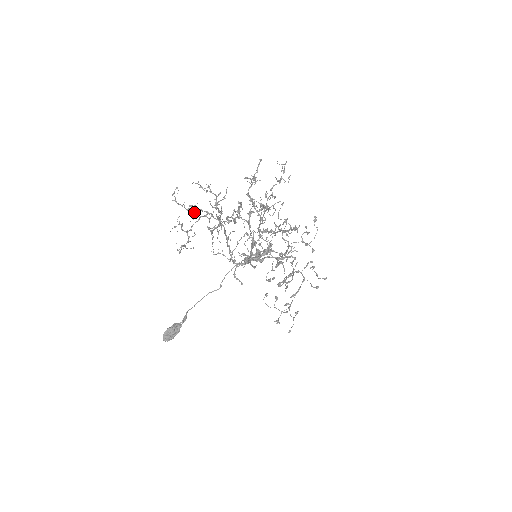
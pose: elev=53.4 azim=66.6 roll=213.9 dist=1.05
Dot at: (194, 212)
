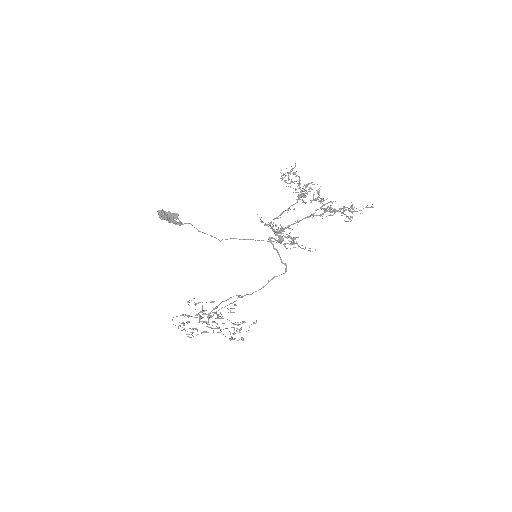
Dot at: occluded
